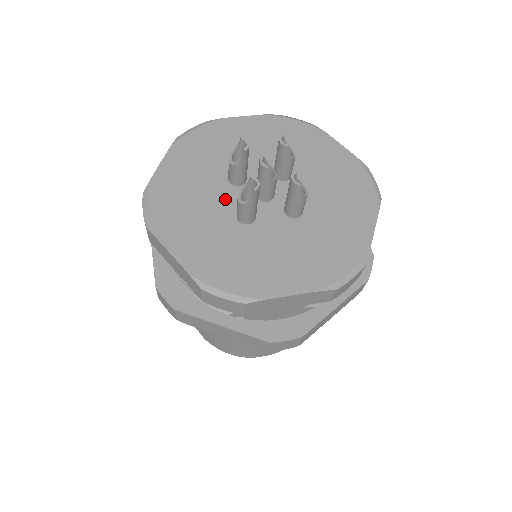
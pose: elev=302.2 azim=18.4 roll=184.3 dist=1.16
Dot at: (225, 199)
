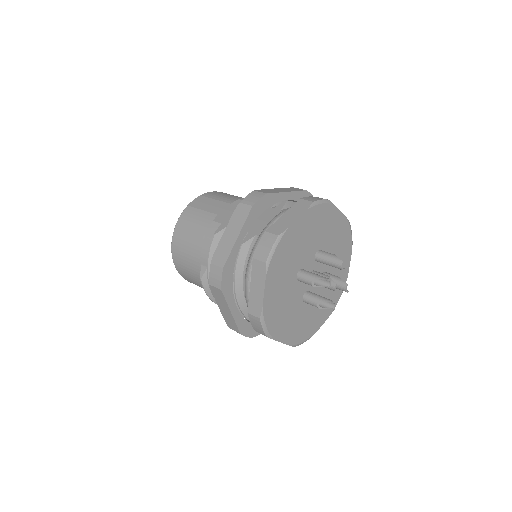
Dot at: (297, 293)
